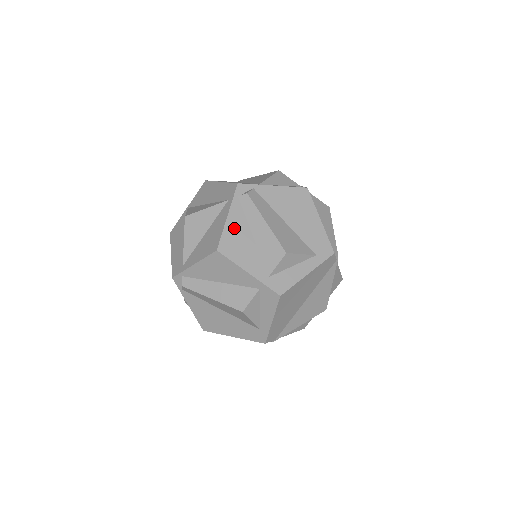
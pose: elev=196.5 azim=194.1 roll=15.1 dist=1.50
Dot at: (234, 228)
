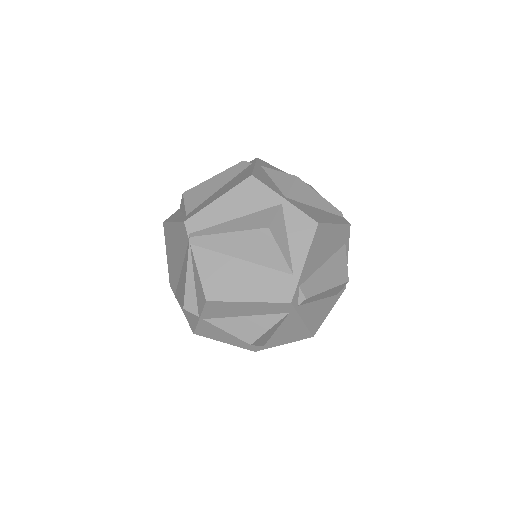
Dot at: (310, 317)
